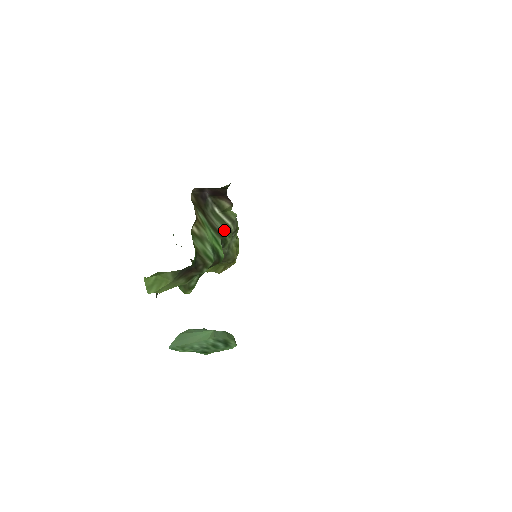
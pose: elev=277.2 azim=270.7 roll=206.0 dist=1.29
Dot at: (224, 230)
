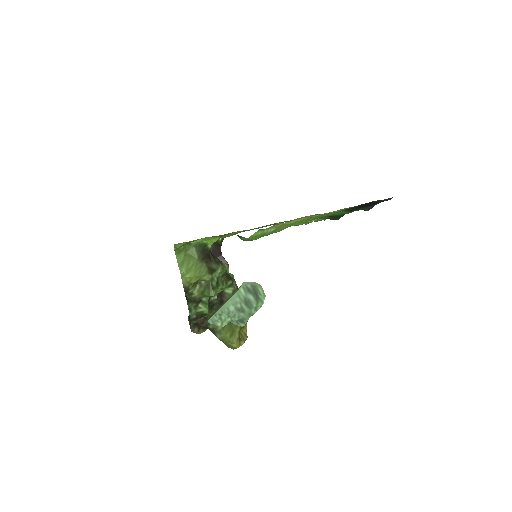
Dot at: occluded
